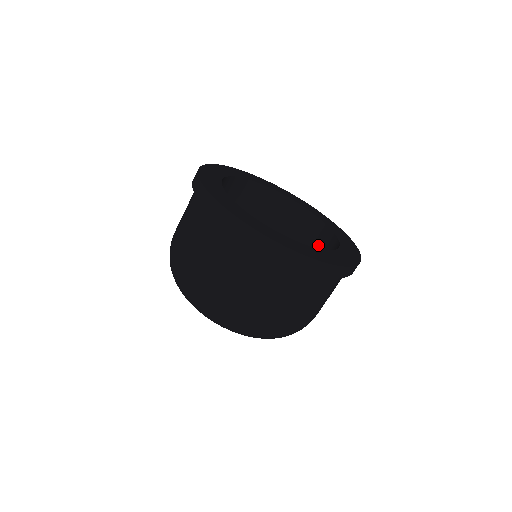
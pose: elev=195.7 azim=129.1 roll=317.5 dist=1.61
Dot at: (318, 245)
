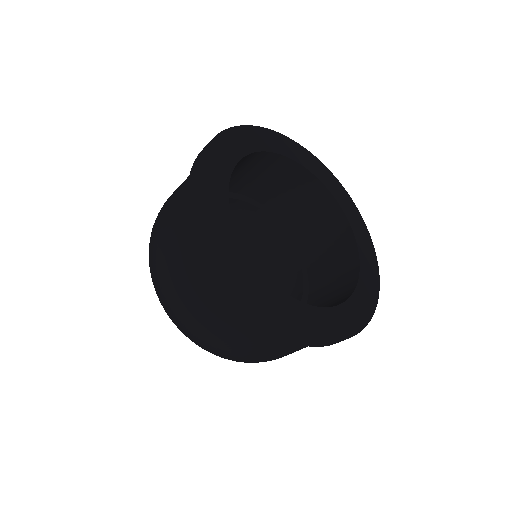
Dot at: (333, 243)
